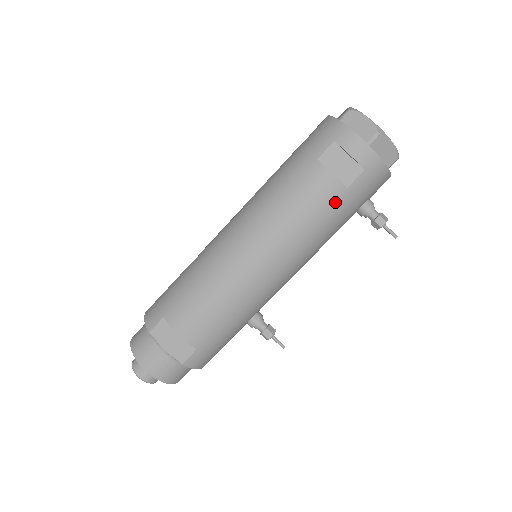
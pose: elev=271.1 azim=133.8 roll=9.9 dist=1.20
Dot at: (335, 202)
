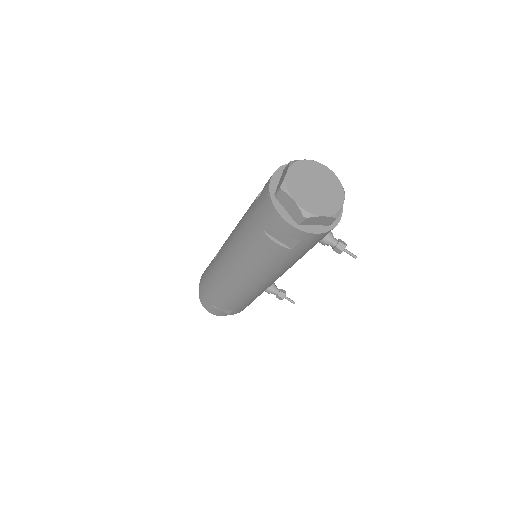
Dot at: (287, 256)
